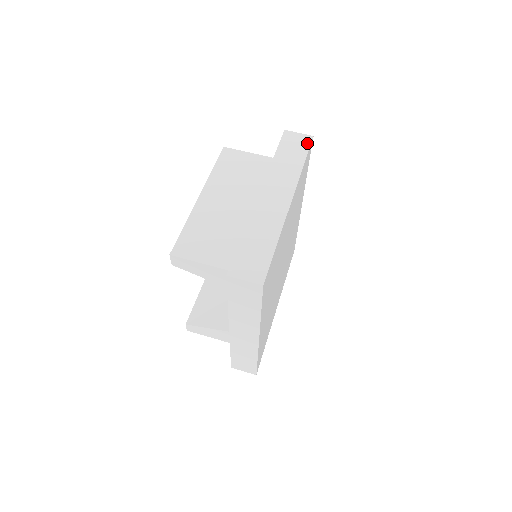
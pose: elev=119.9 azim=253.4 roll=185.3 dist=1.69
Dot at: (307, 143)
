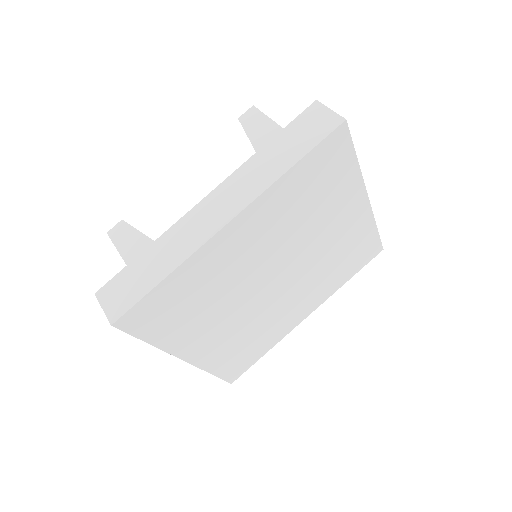
Dot at: occluded
